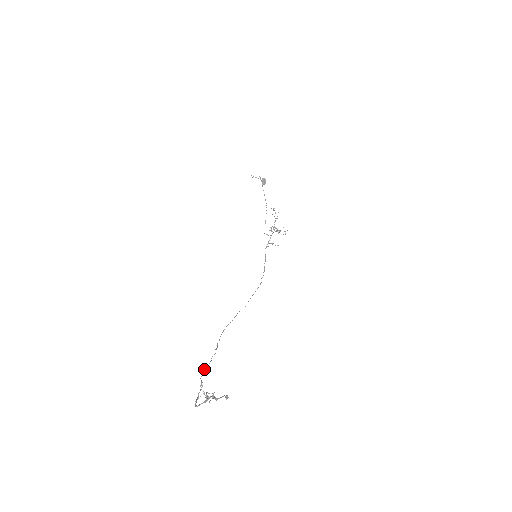
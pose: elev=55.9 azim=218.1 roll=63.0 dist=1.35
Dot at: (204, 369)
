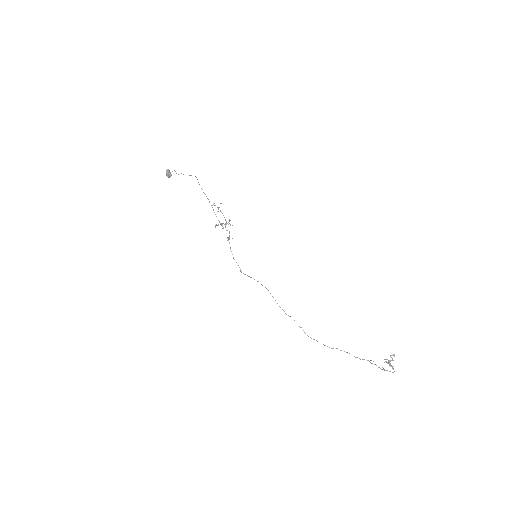
Dot at: occluded
